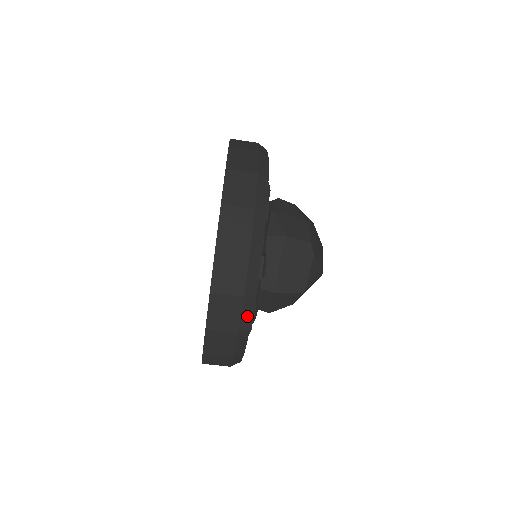
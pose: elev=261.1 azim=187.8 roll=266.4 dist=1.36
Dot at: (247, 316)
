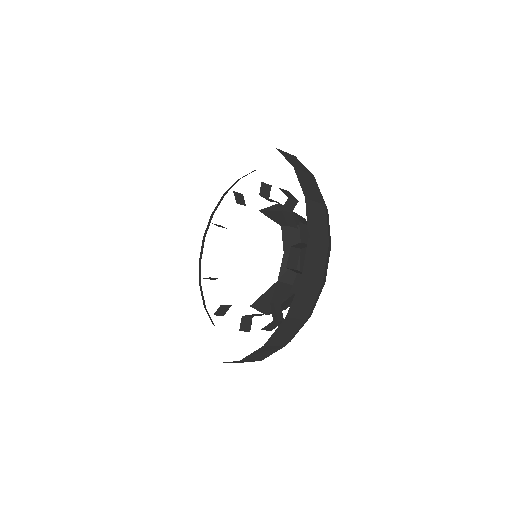
Dot at: occluded
